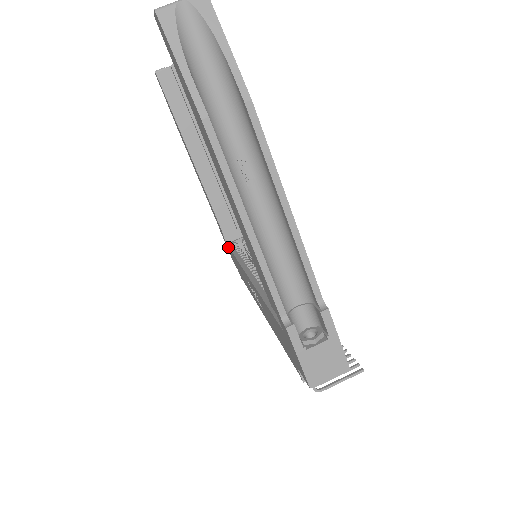
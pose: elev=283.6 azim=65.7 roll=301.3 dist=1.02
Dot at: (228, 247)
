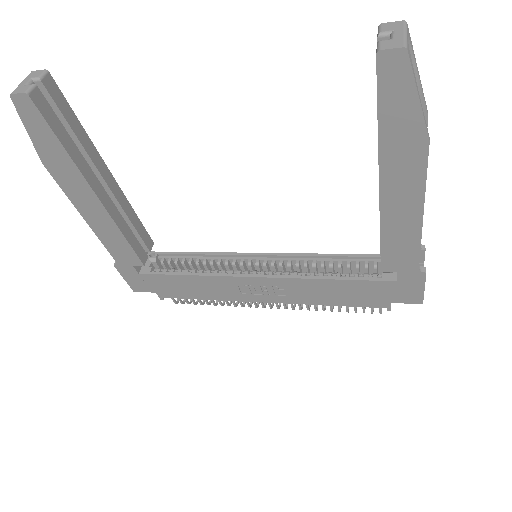
Dot at: (145, 276)
